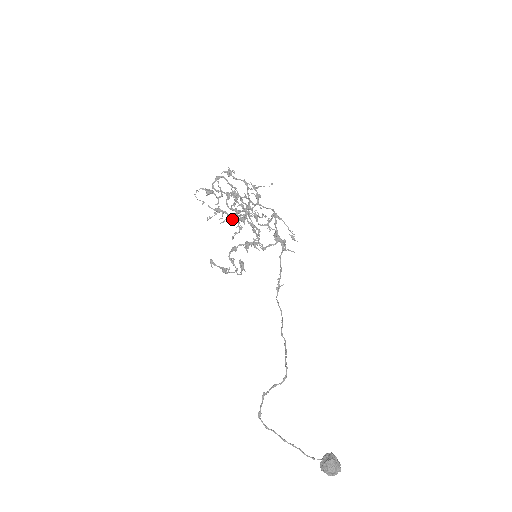
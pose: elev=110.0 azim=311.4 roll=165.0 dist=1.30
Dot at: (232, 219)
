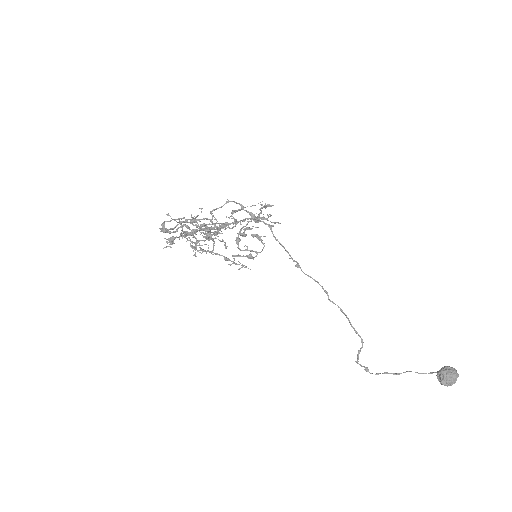
Dot at: occluded
